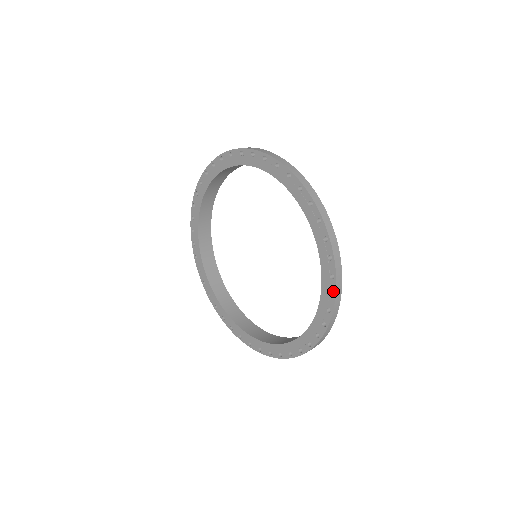
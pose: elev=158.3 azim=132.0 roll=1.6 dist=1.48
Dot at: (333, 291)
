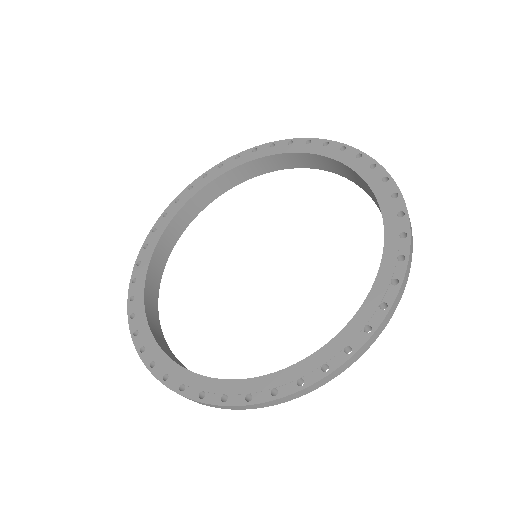
Dot at: (371, 162)
